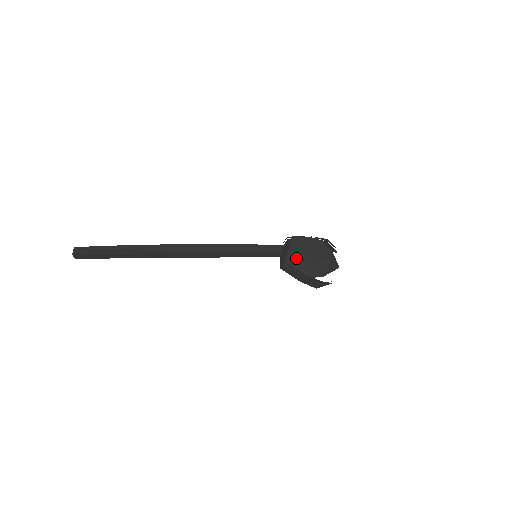
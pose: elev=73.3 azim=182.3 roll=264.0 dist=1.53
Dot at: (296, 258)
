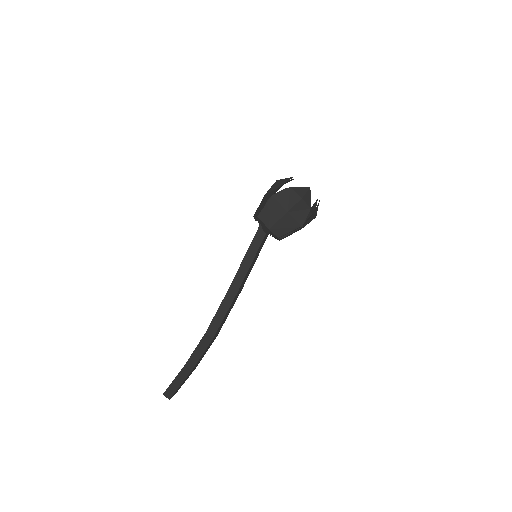
Dot at: (280, 226)
